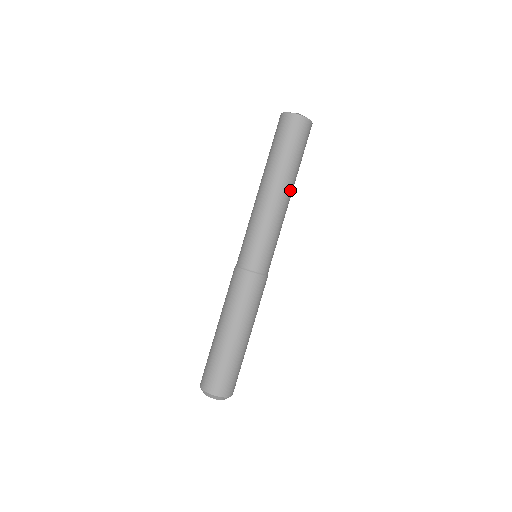
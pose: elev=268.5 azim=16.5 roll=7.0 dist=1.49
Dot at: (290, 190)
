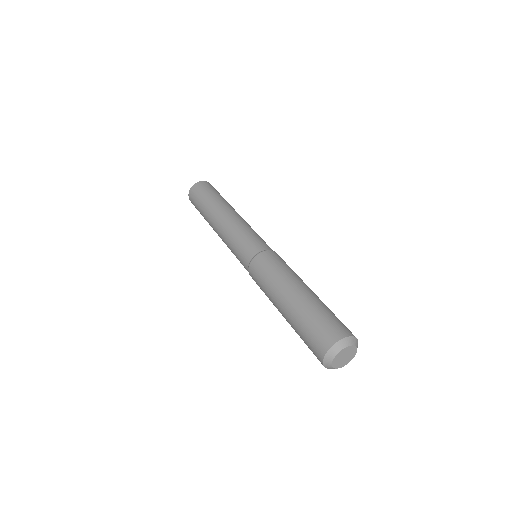
Dot at: occluded
